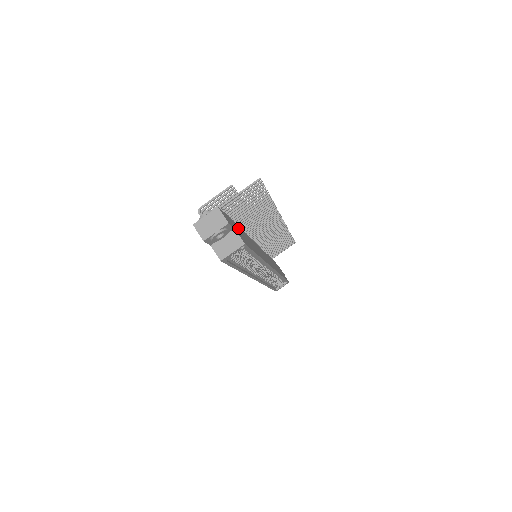
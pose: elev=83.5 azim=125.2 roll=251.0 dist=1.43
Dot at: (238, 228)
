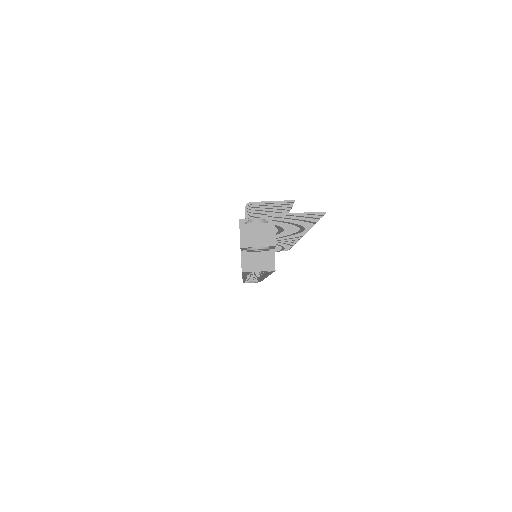
Dot at: occluded
